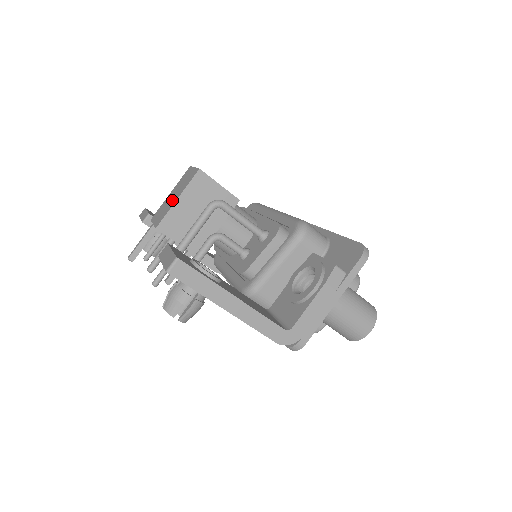
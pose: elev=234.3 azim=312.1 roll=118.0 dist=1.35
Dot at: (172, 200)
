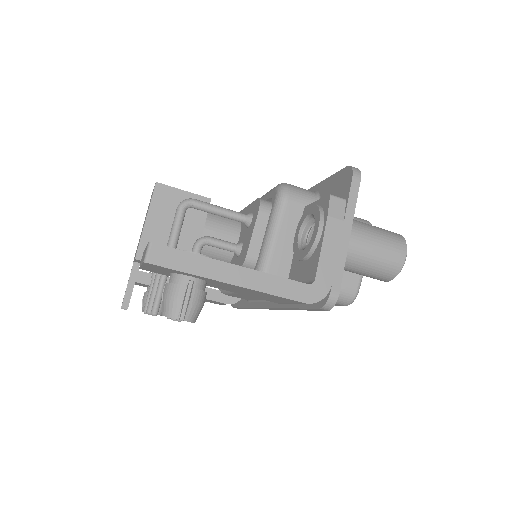
Dot at: occluded
